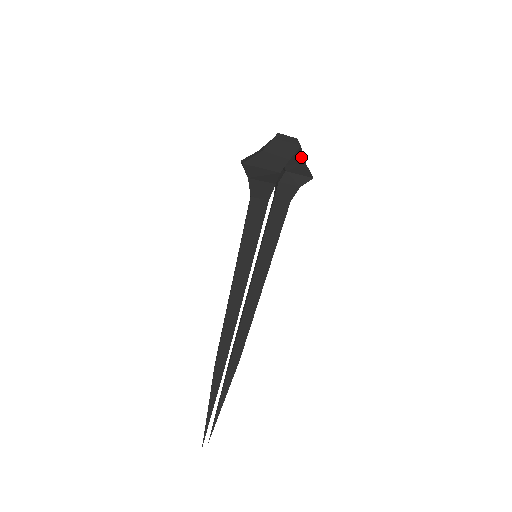
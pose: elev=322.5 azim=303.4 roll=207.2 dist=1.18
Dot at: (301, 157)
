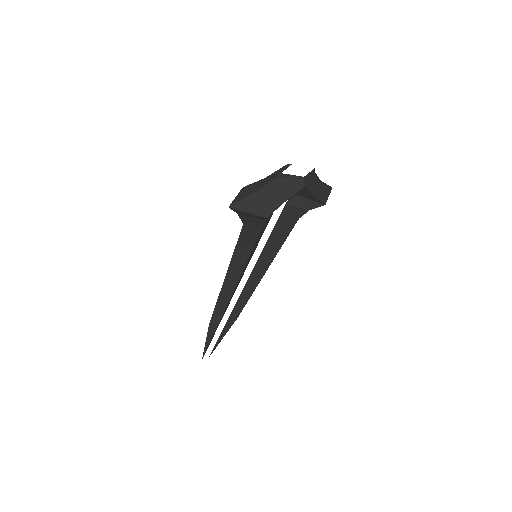
Dot at: (308, 191)
